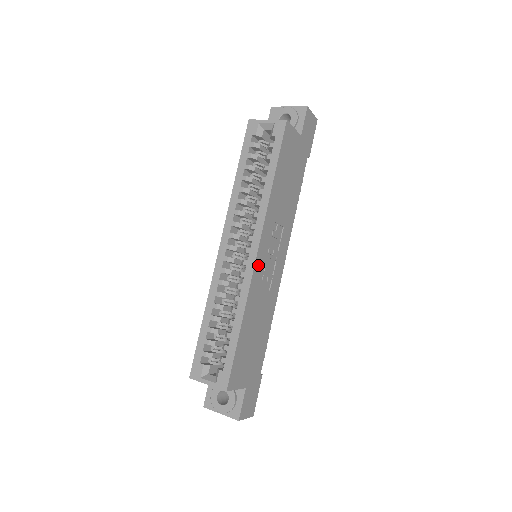
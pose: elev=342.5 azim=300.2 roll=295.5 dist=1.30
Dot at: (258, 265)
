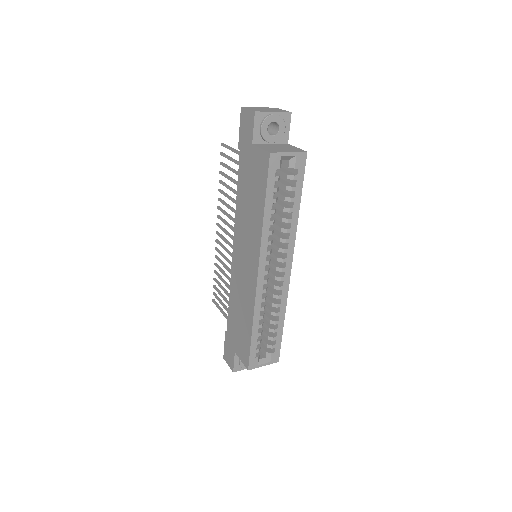
Dot at: occluded
